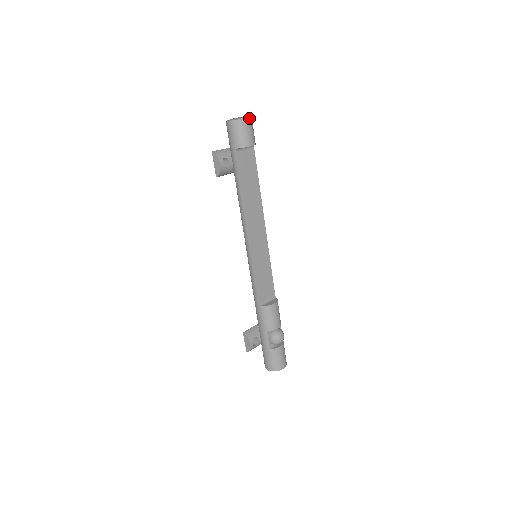
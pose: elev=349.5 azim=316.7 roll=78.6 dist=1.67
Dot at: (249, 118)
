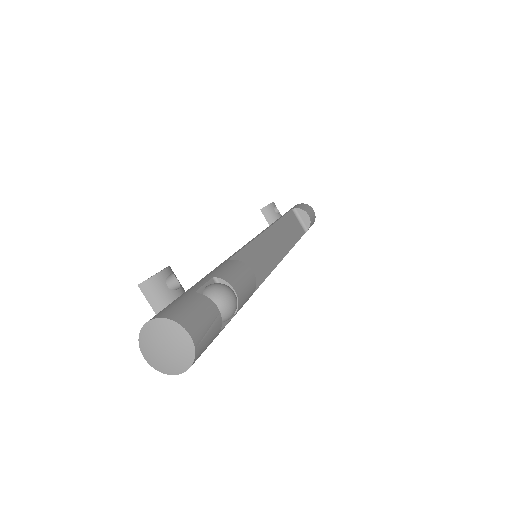
Dot at: (314, 213)
